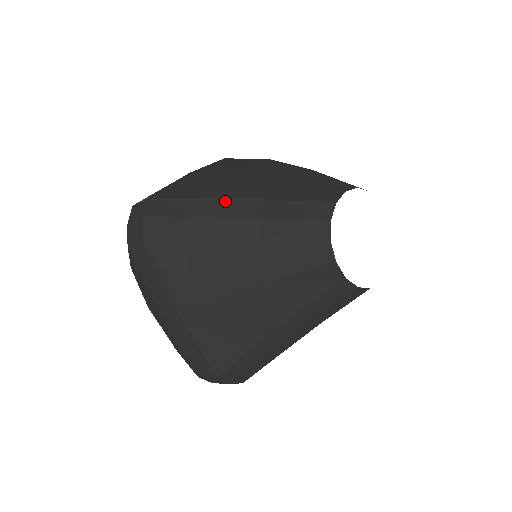
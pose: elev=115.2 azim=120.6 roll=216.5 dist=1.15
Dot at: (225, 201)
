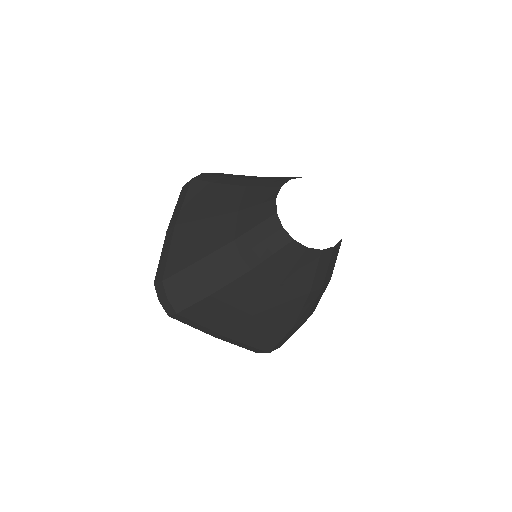
Dot at: (248, 176)
